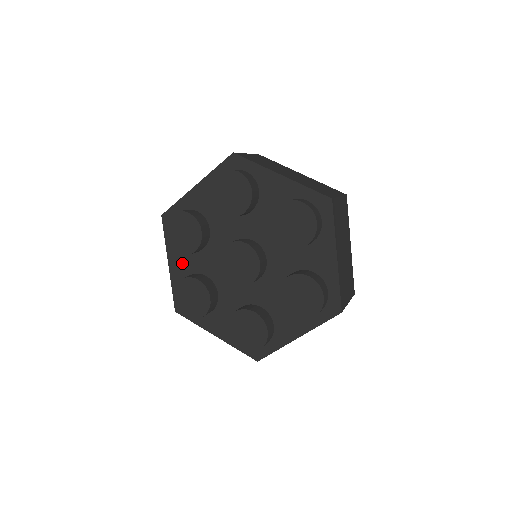
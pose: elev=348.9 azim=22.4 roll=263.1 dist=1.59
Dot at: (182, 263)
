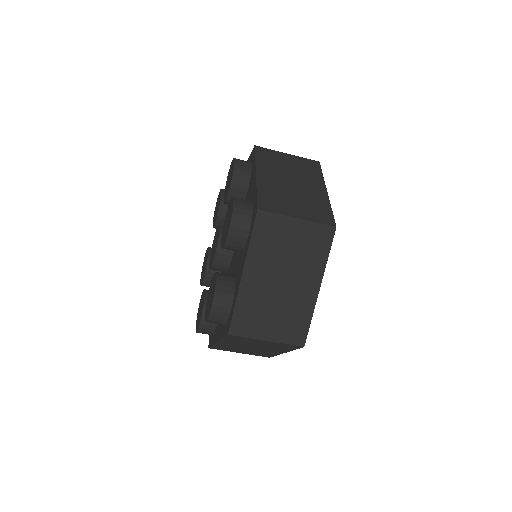
Dot at: occluded
